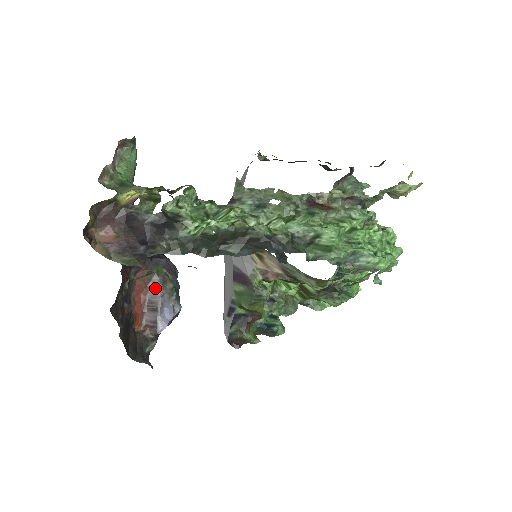
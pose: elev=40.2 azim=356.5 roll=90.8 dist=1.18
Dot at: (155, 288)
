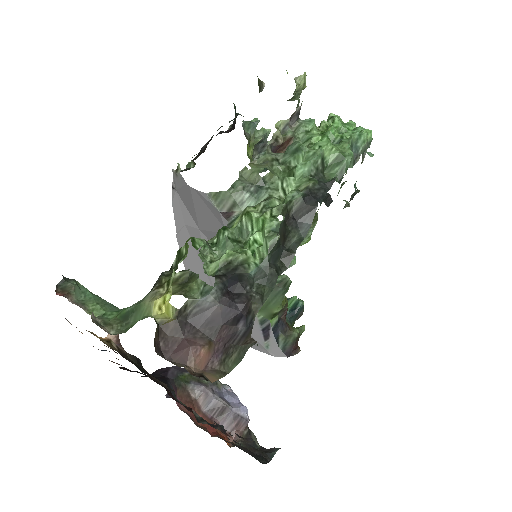
Dot at: (201, 394)
